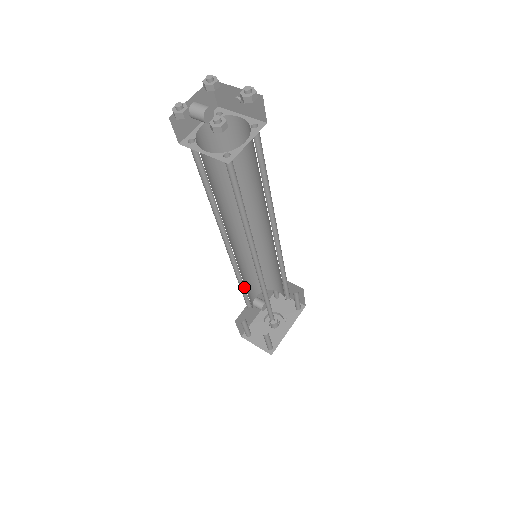
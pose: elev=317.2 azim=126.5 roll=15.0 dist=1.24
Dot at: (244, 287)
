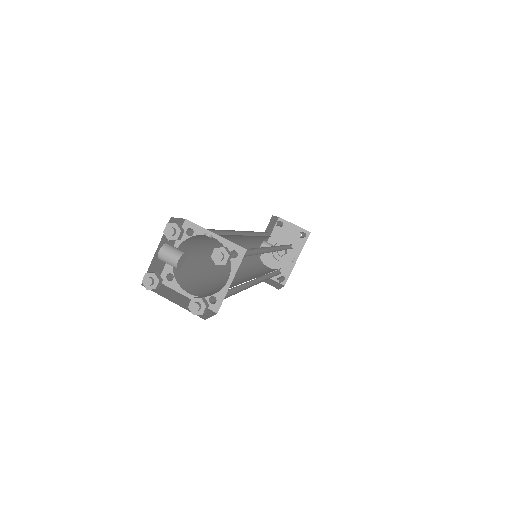
Dot at: (249, 258)
